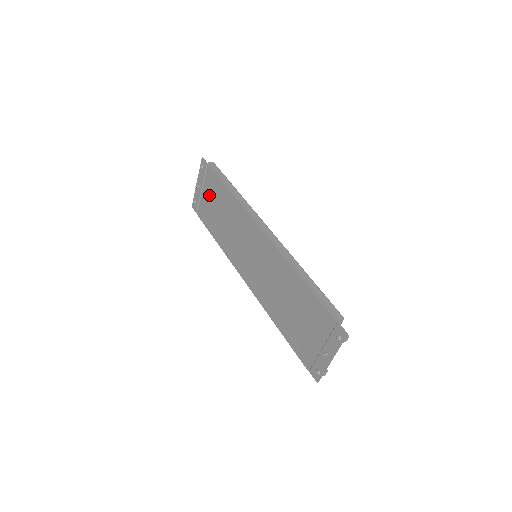
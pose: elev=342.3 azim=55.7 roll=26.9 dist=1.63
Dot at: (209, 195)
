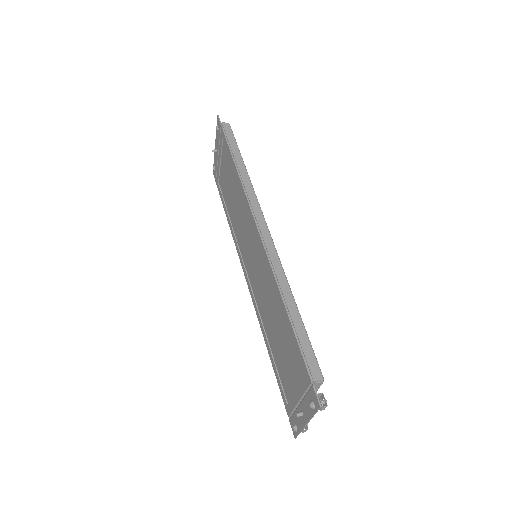
Dot at: (223, 165)
